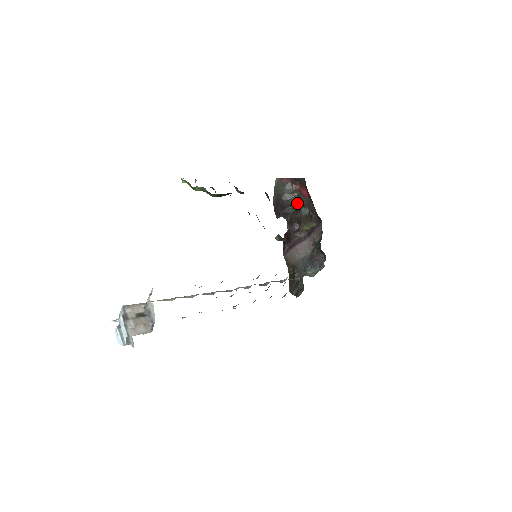
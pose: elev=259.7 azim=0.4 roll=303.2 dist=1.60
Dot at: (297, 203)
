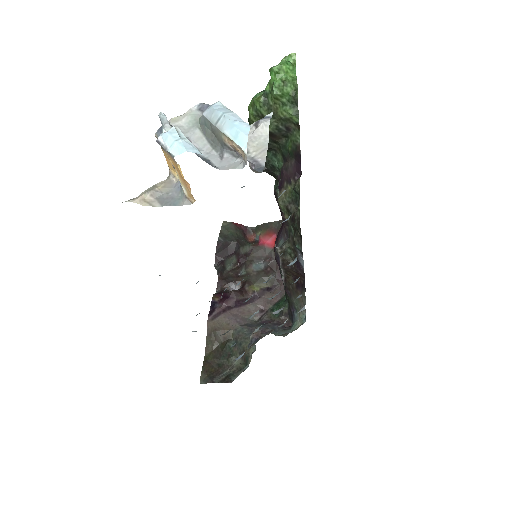
Dot at: (246, 256)
